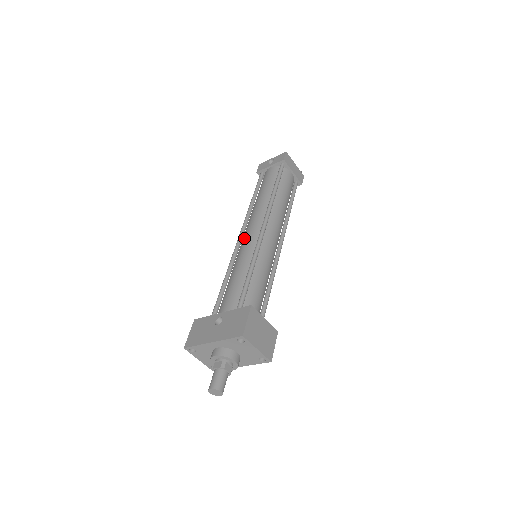
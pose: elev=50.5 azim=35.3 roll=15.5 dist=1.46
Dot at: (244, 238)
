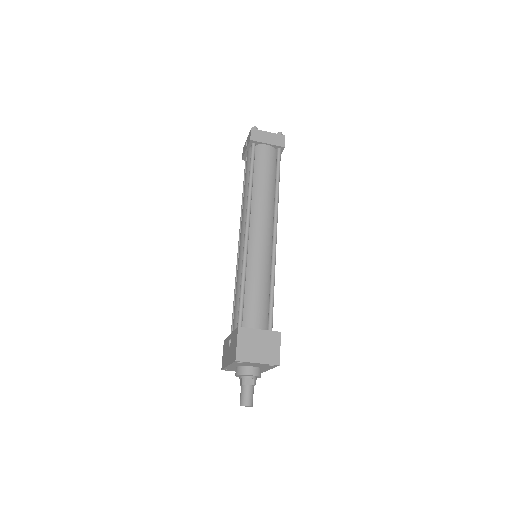
Dot at: occluded
